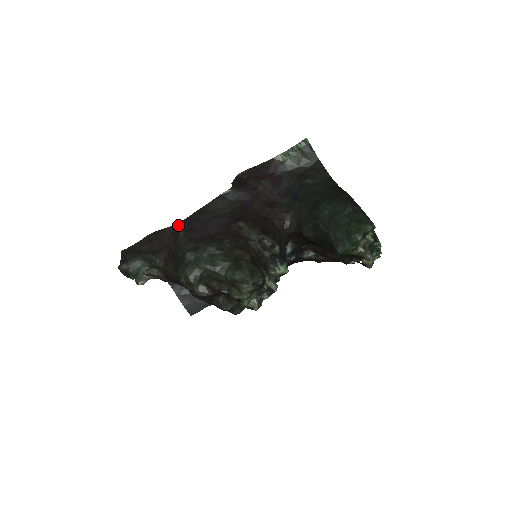
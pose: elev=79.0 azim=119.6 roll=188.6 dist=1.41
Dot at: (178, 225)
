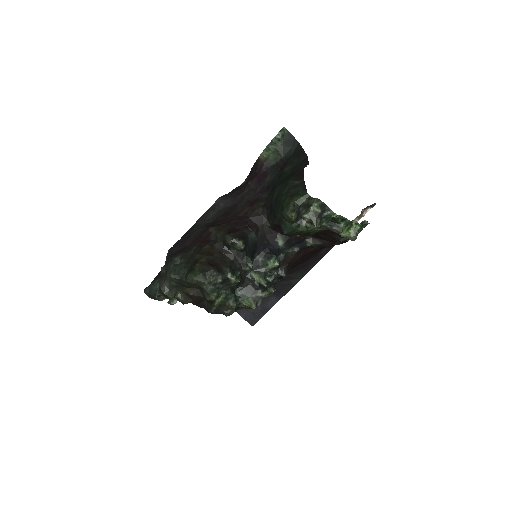
Dot at: occluded
